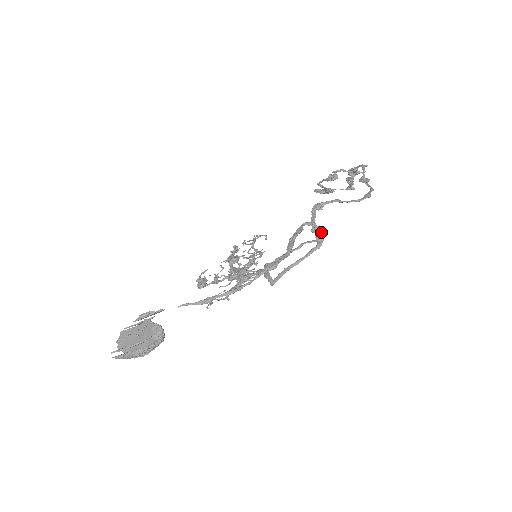
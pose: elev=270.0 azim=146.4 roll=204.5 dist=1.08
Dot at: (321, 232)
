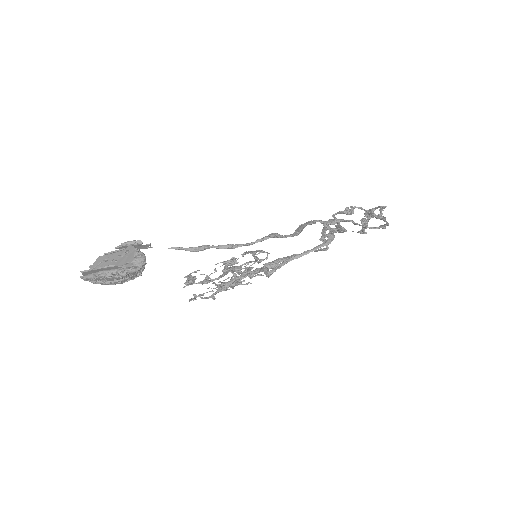
Dot at: (333, 232)
